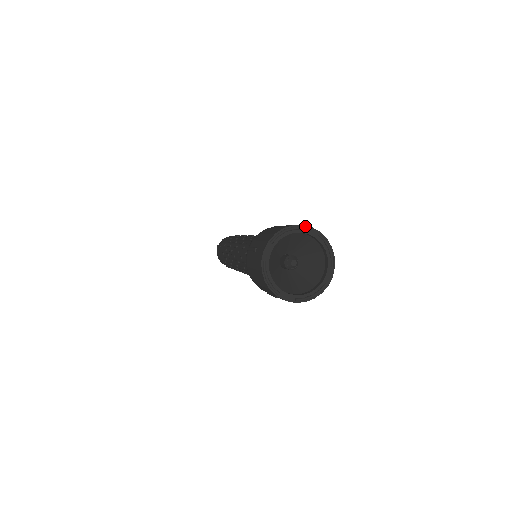
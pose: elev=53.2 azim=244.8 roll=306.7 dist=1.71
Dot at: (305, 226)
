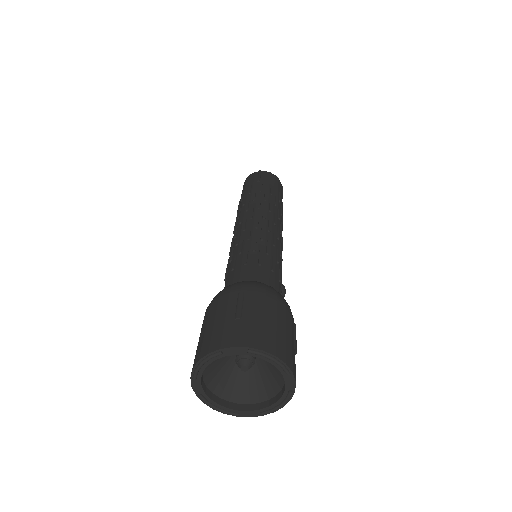
Dot at: (224, 349)
